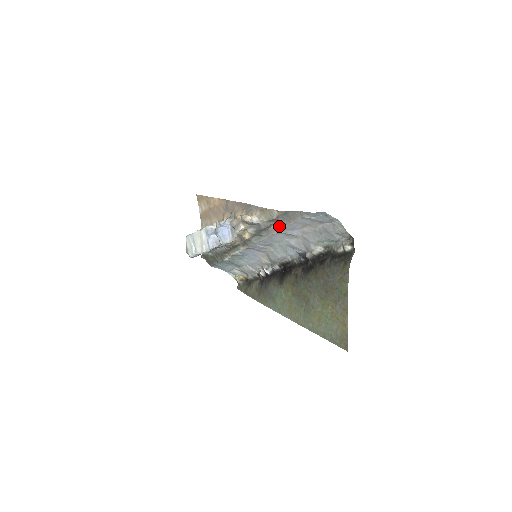
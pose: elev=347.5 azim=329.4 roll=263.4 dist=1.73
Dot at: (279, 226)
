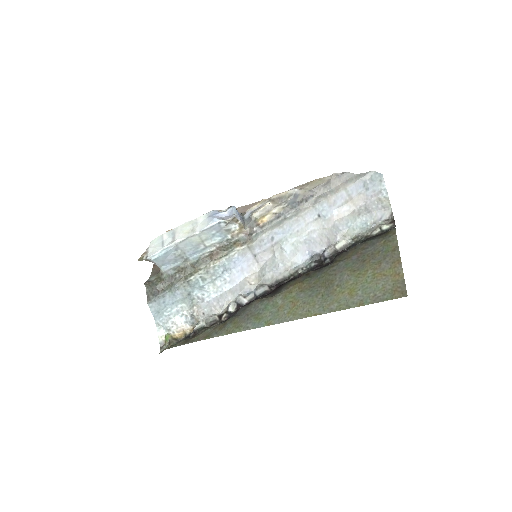
Dot at: (321, 197)
